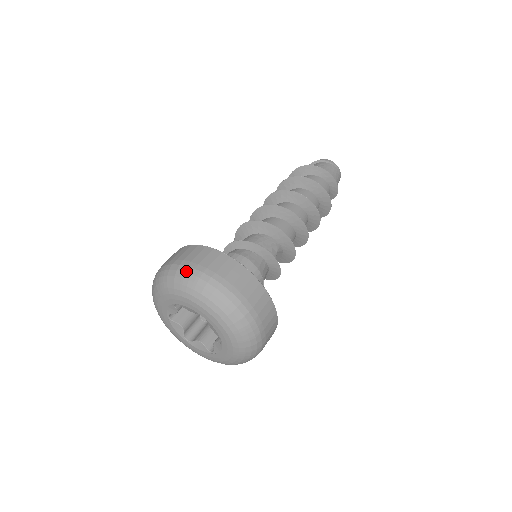
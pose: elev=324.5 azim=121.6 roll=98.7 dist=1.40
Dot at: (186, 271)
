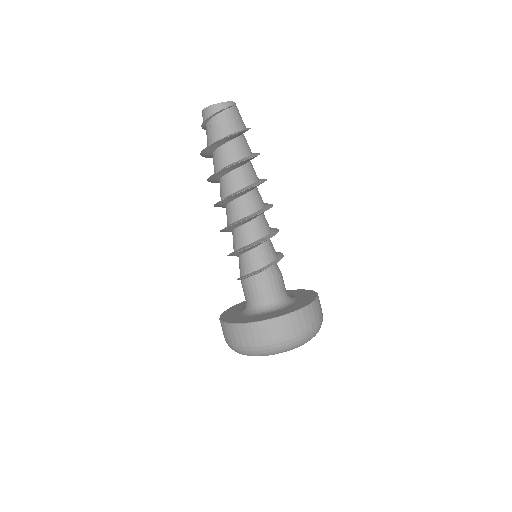
Dot at: (290, 343)
